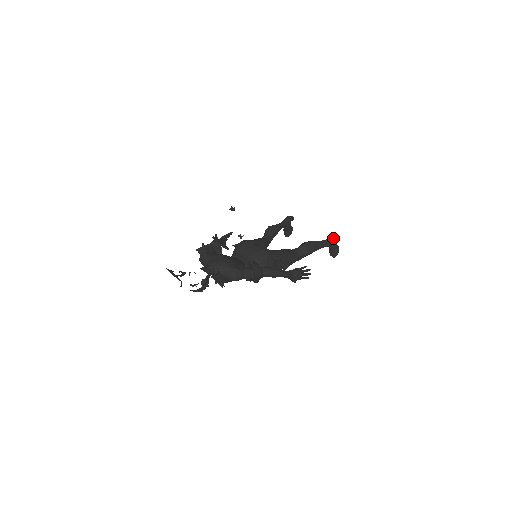
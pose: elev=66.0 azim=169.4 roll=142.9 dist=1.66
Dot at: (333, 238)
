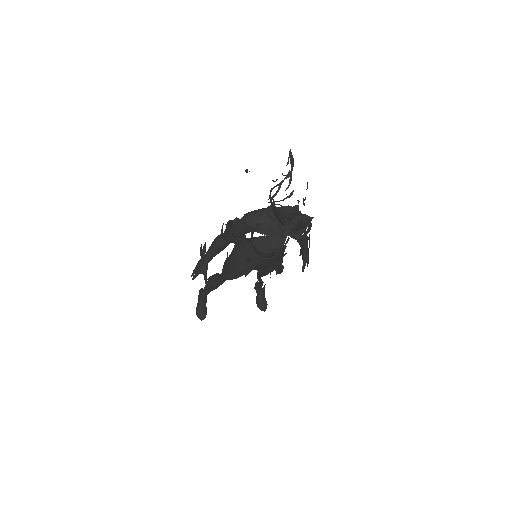
Dot at: occluded
